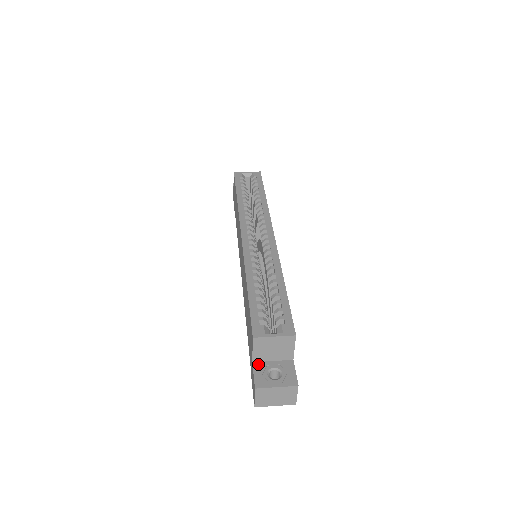
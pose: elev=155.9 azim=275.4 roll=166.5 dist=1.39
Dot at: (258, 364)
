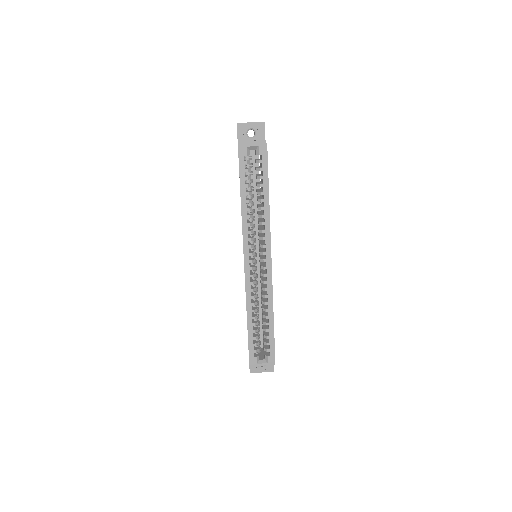
Dot at: occluded
